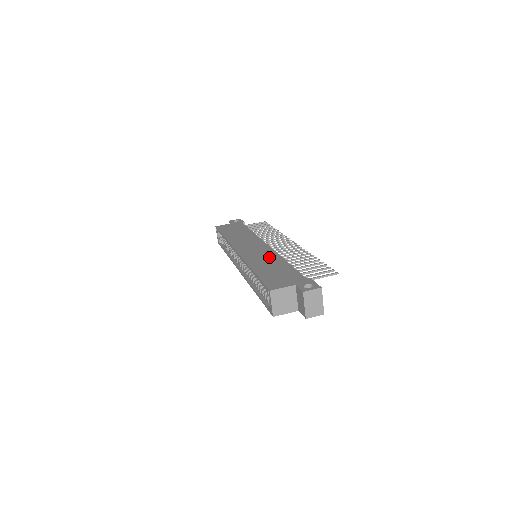
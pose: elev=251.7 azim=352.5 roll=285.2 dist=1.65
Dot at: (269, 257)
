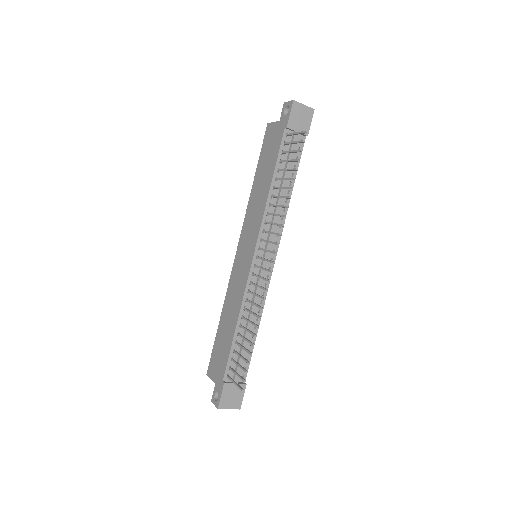
Dot at: (236, 301)
